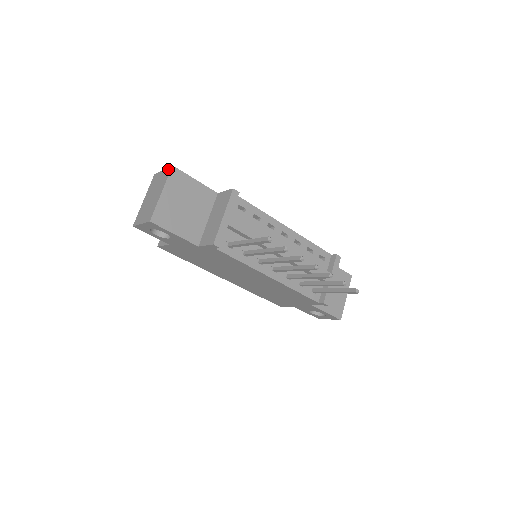
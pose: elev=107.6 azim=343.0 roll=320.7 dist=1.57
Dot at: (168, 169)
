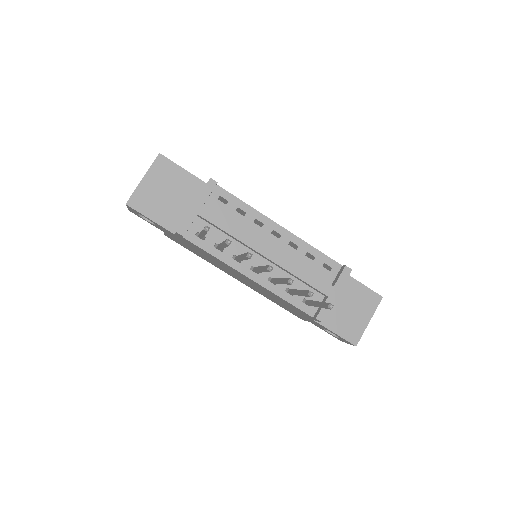
Dot at: occluded
